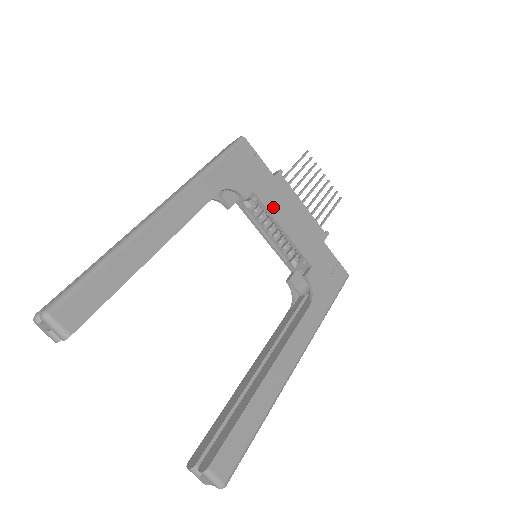
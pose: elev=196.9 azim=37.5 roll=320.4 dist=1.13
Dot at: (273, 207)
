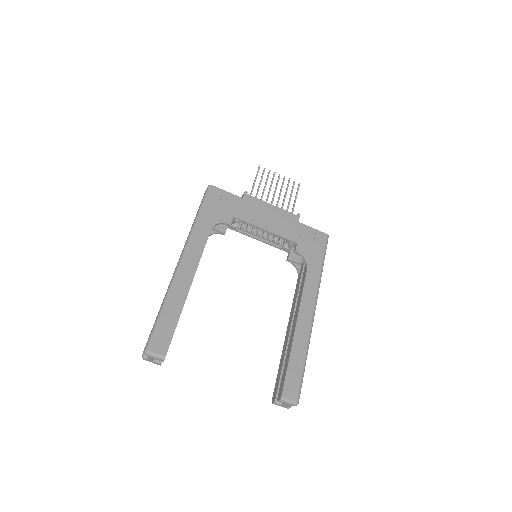
Dot at: (251, 219)
